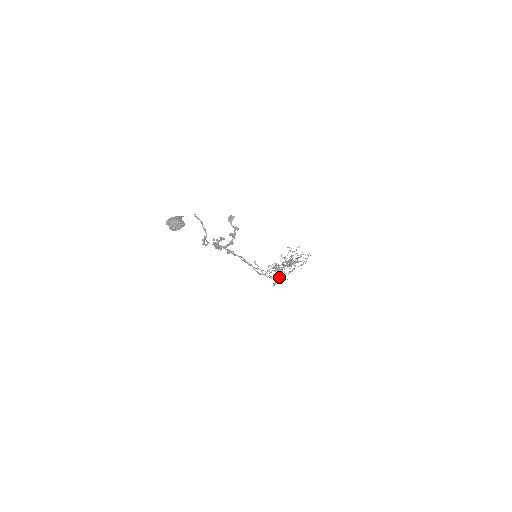
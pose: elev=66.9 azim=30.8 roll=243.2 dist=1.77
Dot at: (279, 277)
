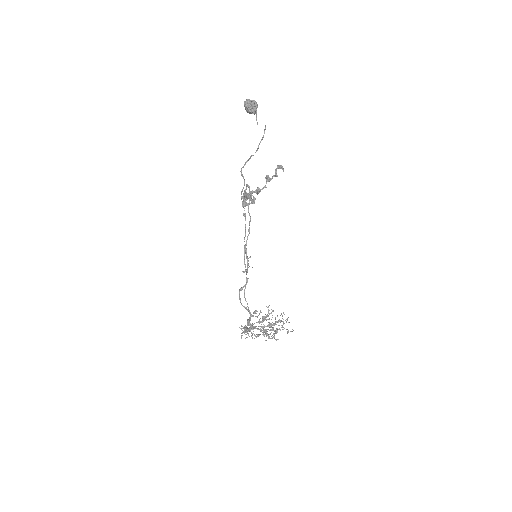
Dot at: (248, 309)
